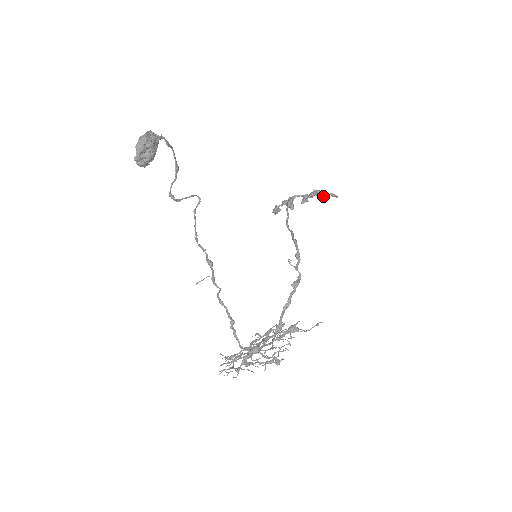
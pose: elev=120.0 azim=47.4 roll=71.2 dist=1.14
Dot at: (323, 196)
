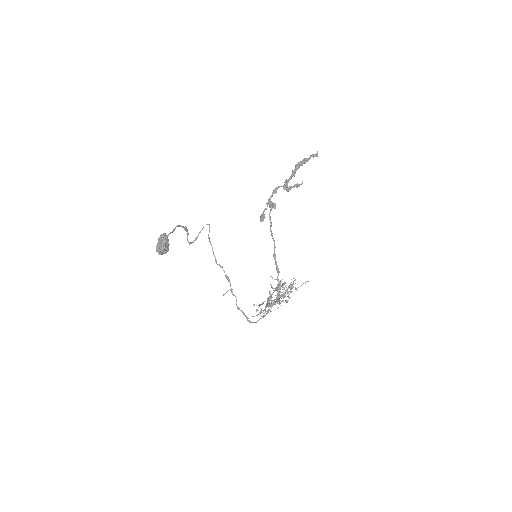
Dot at: (297, 187)
